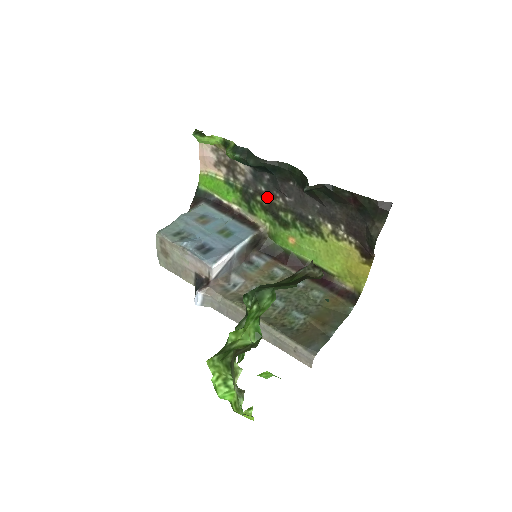
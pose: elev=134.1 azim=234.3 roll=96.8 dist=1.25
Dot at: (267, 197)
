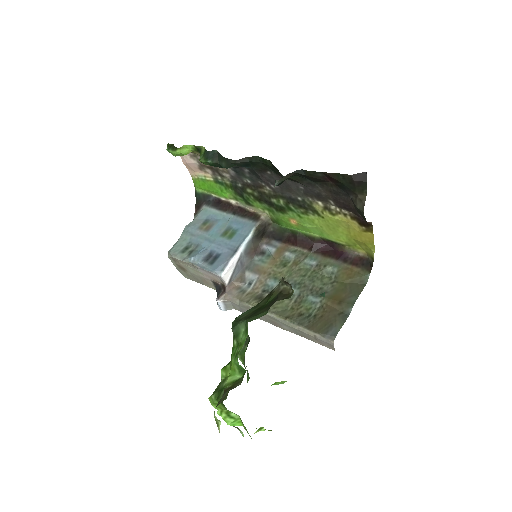
Dot at: (255, 188)
